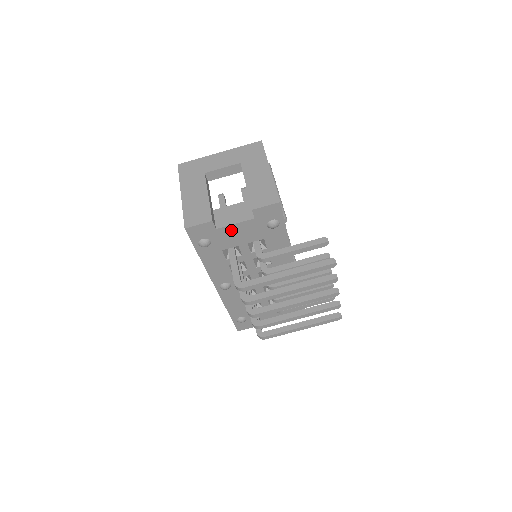
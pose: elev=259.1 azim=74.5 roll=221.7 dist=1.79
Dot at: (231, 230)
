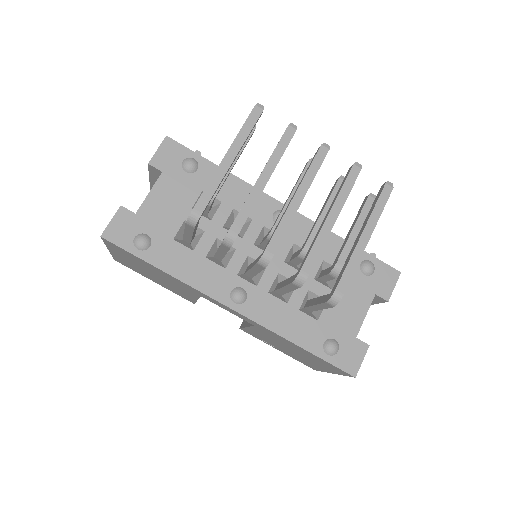
Dot at: (154, 204)
